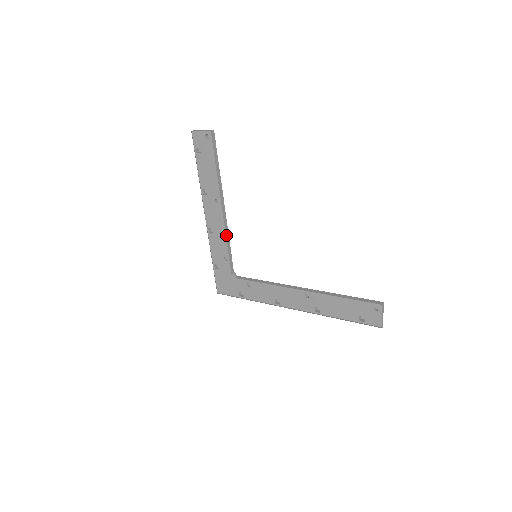
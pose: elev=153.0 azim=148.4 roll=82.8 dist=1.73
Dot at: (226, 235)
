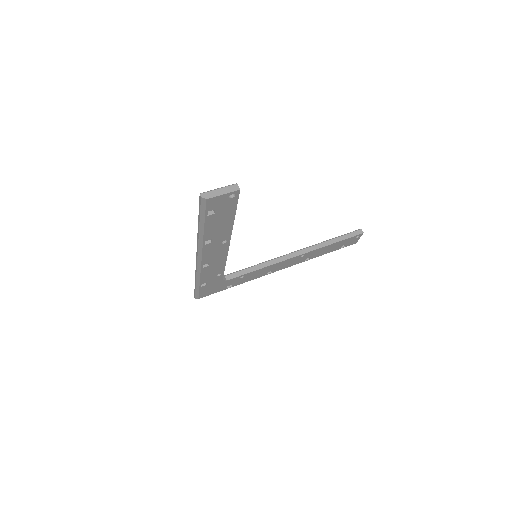
Dot at: (226, 259)
